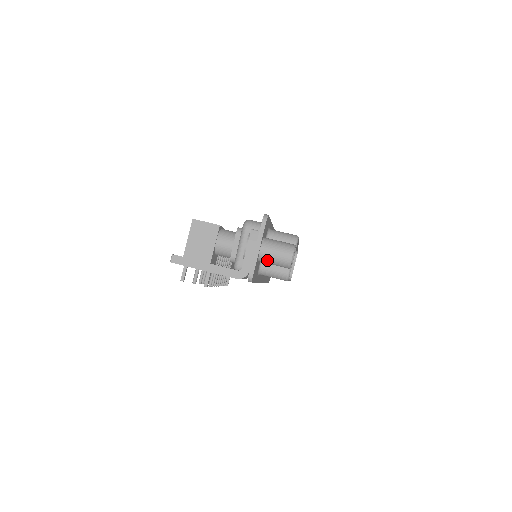
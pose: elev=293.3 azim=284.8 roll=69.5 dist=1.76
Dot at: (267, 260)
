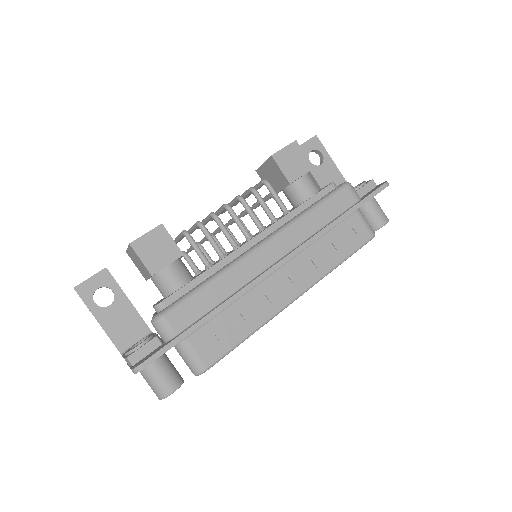
Dot at: occluded
